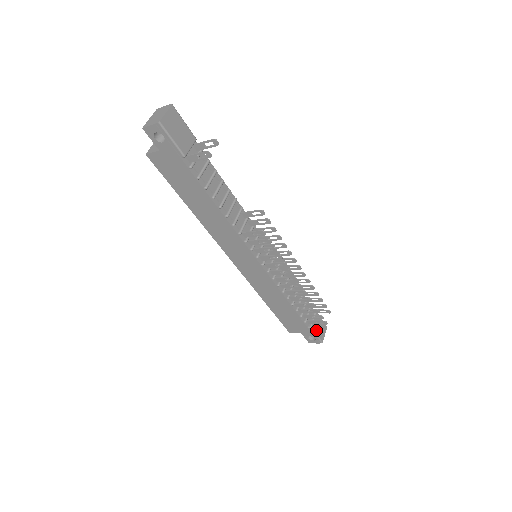
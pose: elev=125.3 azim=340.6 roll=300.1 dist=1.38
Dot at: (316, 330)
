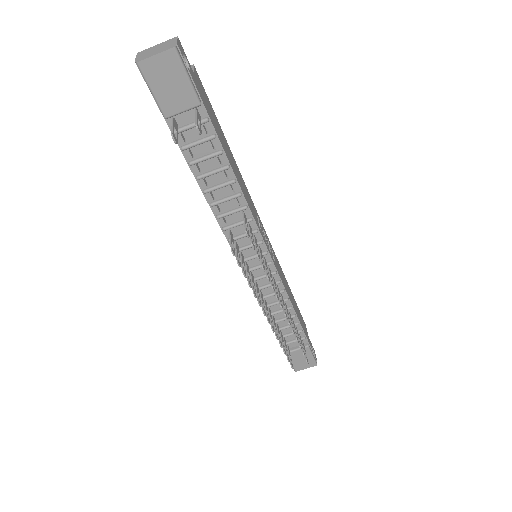
Dot at: (293, 358)
